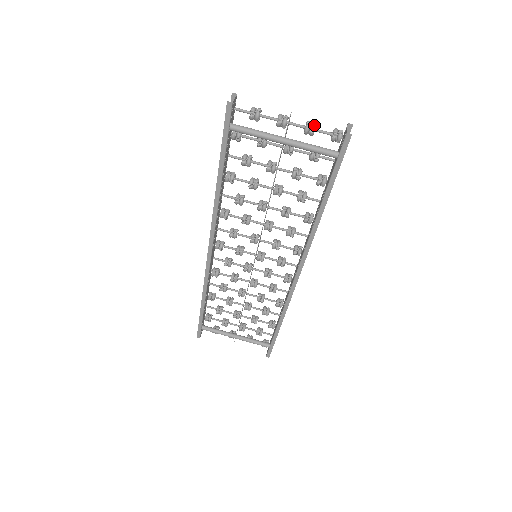
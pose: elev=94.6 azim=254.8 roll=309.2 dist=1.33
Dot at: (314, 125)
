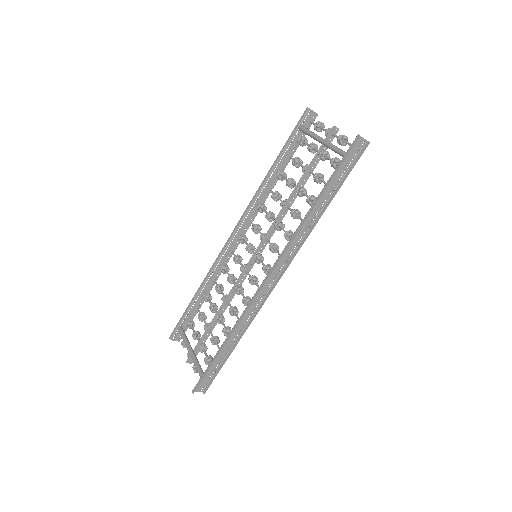
Dot at: (346, 136)
